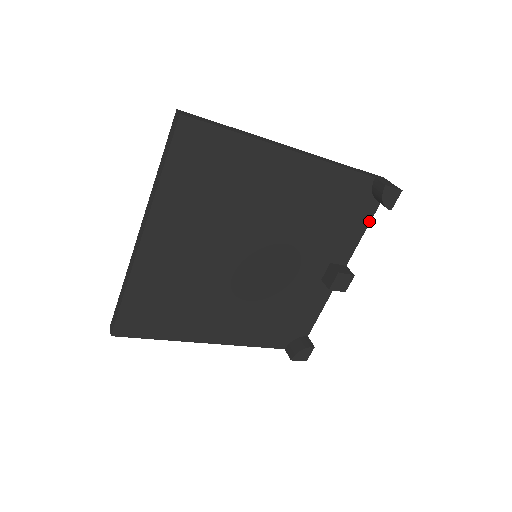
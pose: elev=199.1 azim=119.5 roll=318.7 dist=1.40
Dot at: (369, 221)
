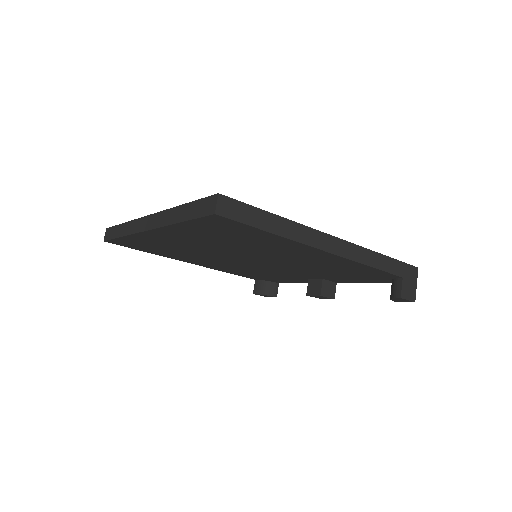
Dot at: (377, 282)
